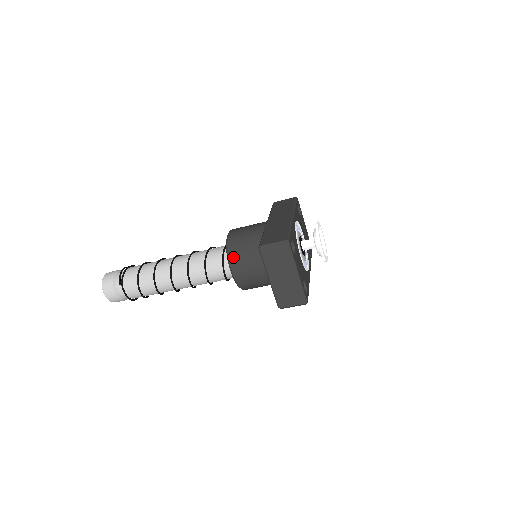
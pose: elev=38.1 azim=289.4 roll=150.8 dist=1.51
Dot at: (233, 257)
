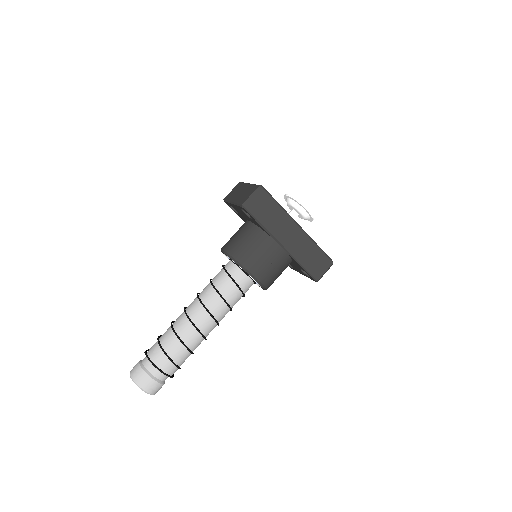
Dot at: occluded
